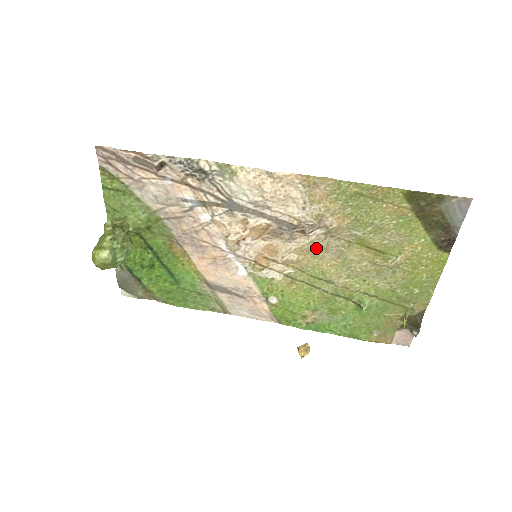
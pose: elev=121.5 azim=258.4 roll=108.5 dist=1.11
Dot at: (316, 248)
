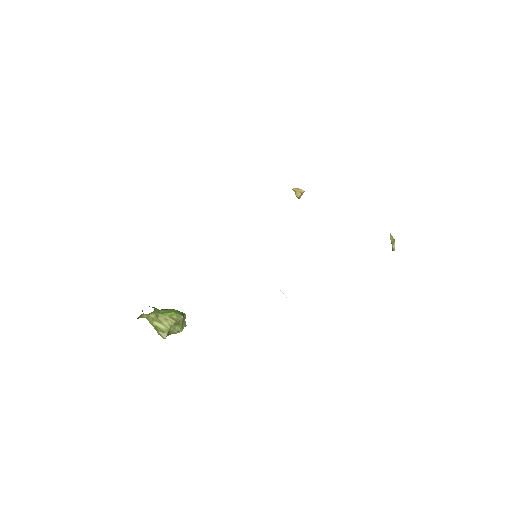
Dot at: occluded
